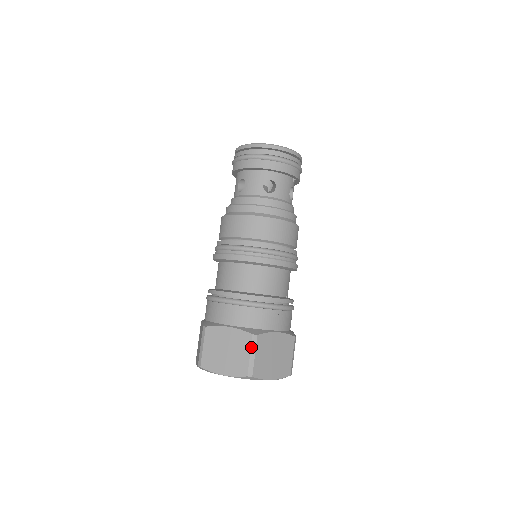
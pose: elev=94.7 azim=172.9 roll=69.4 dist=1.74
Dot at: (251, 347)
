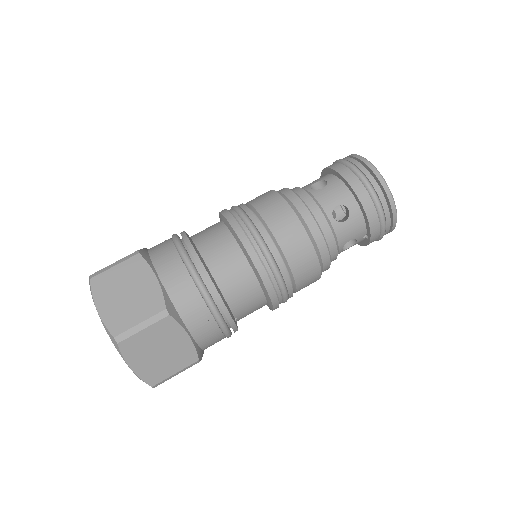
Dot at: (150, 317)
